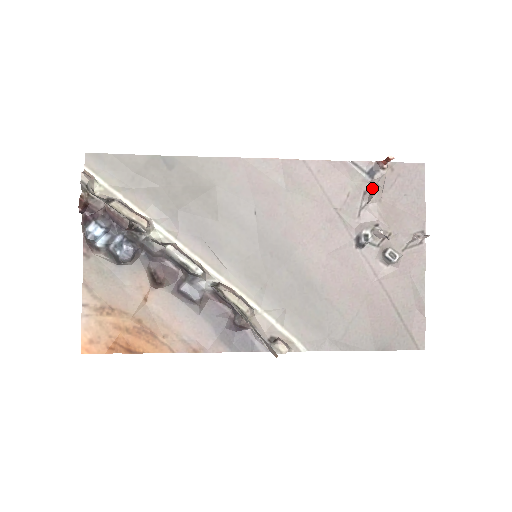
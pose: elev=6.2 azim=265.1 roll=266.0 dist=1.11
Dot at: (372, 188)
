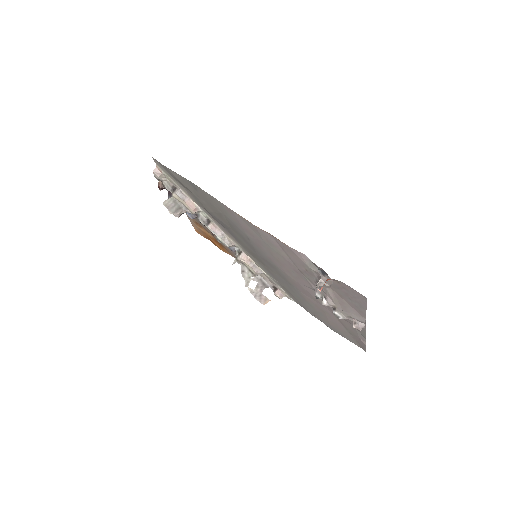
Dot at: (320, 282)
